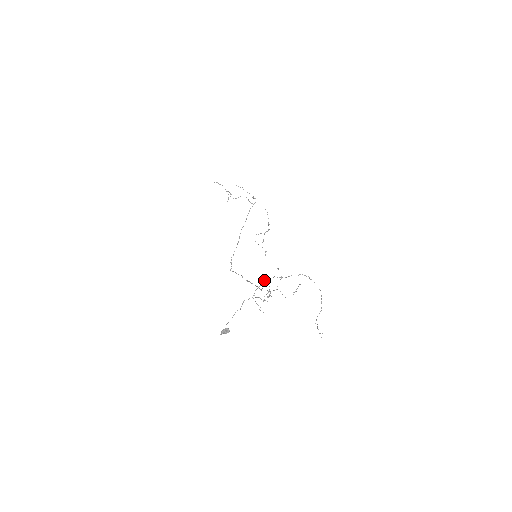
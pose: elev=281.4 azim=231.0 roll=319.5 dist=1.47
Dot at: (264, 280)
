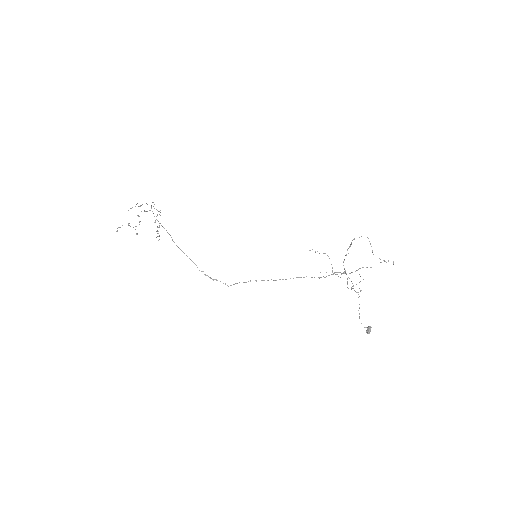
Dot at: (344, 272)
